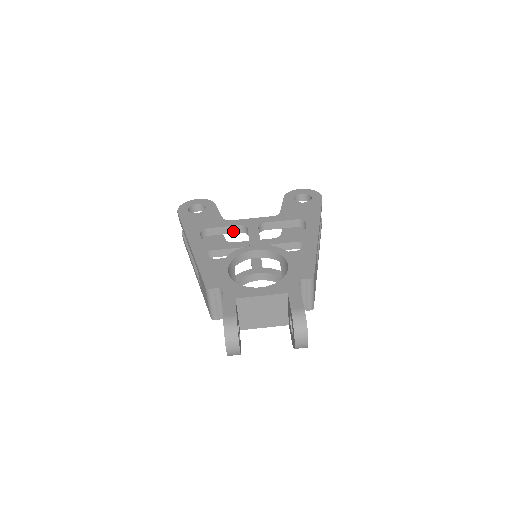
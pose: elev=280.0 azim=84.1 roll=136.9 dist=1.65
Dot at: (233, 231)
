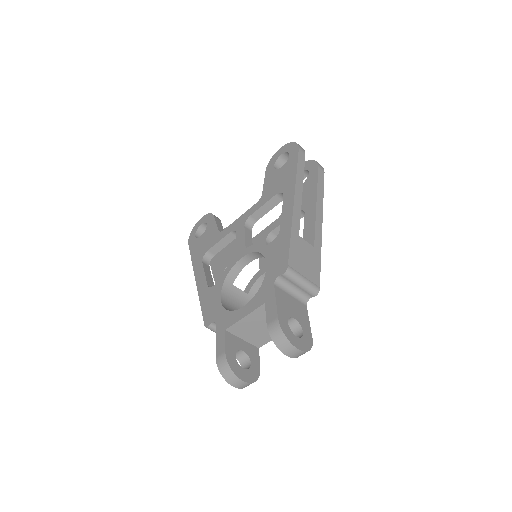
Dot at: (230, 240)
